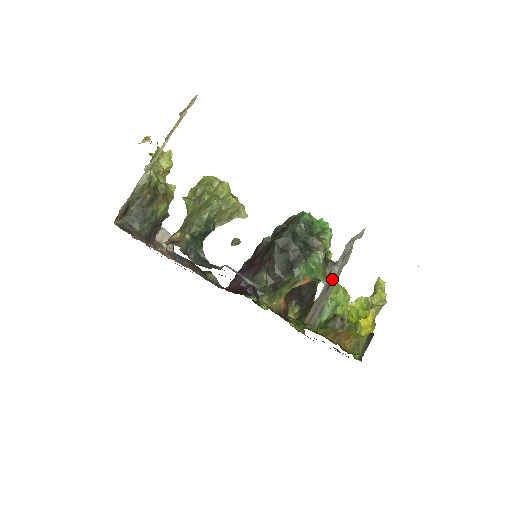
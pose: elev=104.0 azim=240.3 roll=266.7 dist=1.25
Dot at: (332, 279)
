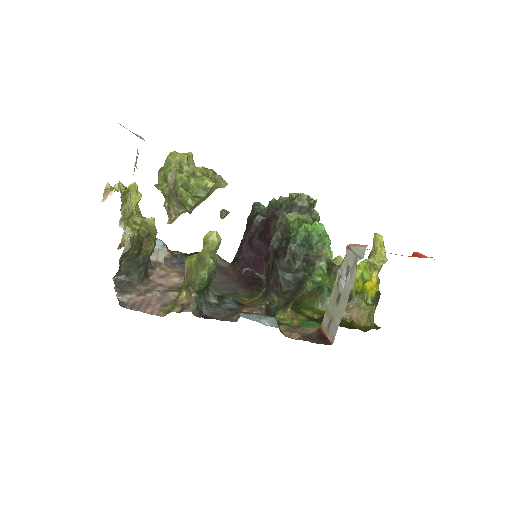
Dot at: (340, 292)
